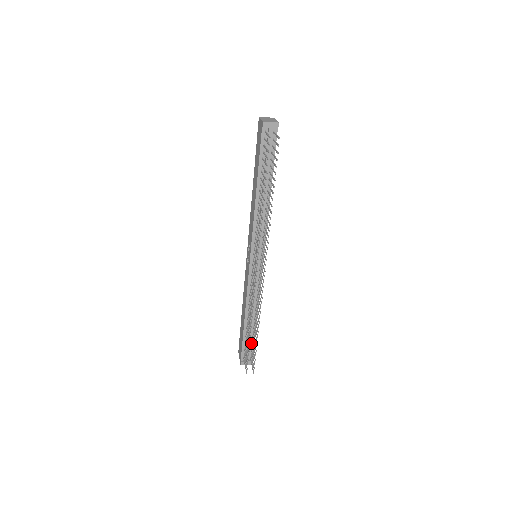
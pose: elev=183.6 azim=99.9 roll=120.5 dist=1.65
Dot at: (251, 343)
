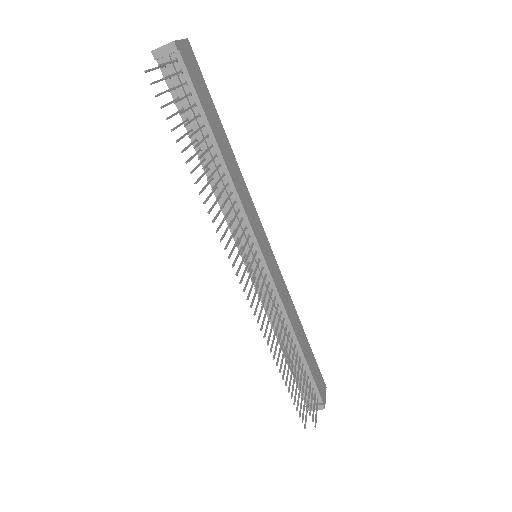
Dot at: (308, 380)
